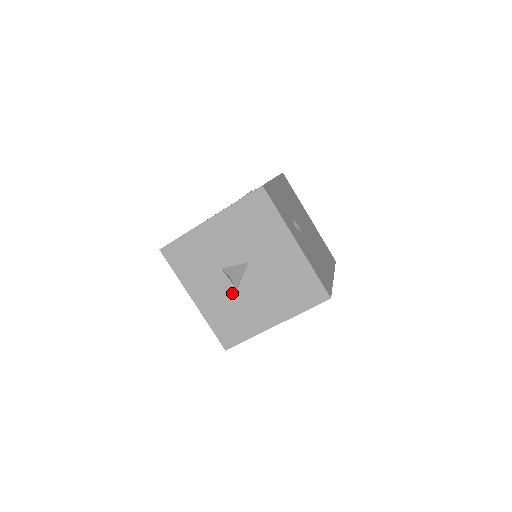
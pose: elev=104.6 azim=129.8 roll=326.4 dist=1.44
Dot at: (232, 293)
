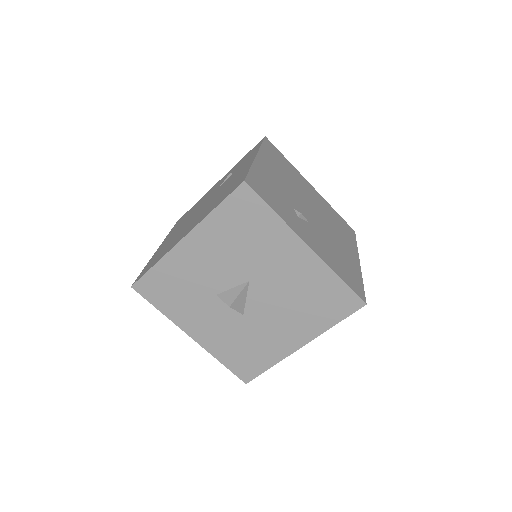
Dot at: (237, 320)
